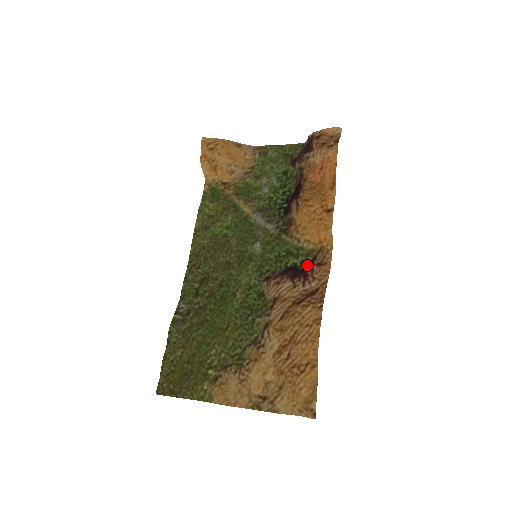
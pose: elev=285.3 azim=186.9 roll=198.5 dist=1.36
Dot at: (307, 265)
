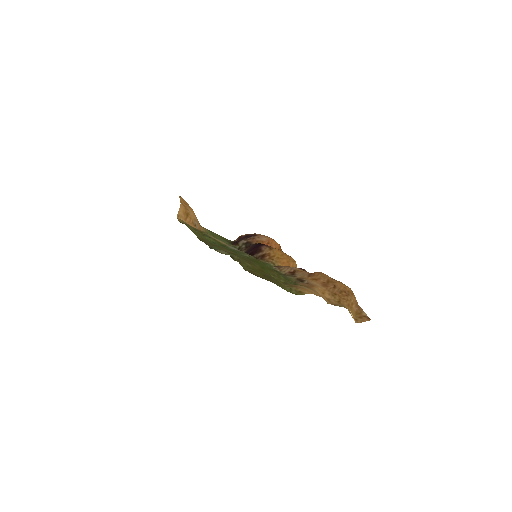
Dot at: occluded
